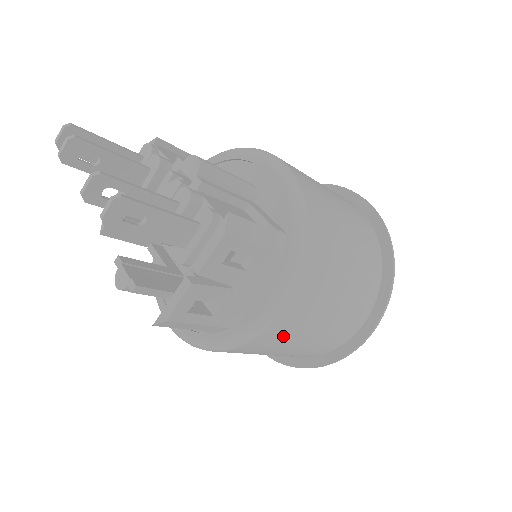
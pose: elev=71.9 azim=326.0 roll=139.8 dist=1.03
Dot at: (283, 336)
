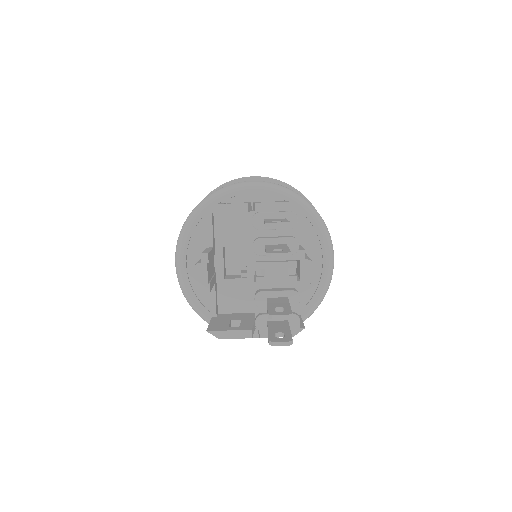
Dot at: occluded
